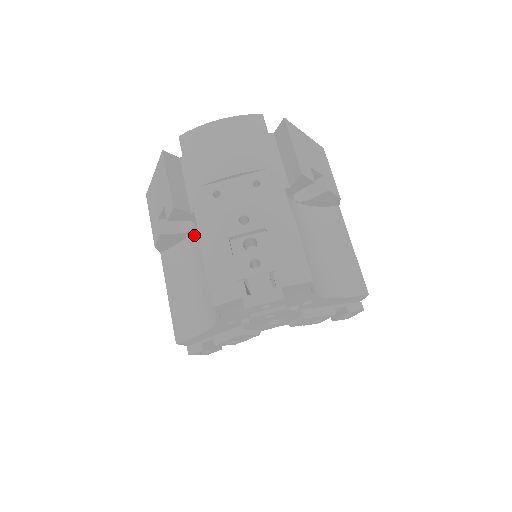
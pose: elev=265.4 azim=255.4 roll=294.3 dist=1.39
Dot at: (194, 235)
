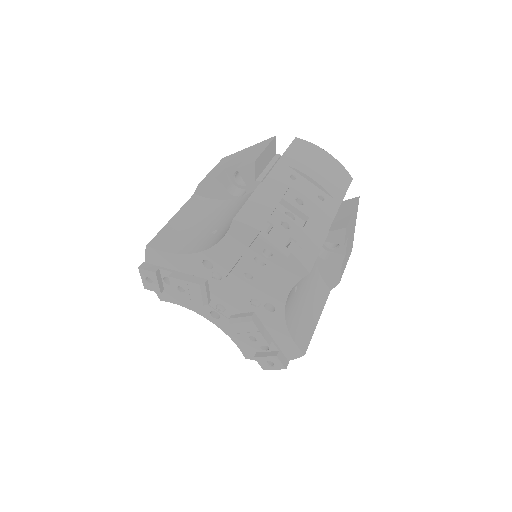
Dot at: (235, 200)
